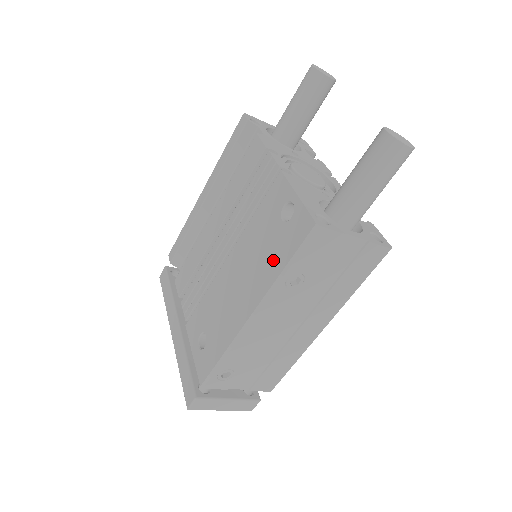
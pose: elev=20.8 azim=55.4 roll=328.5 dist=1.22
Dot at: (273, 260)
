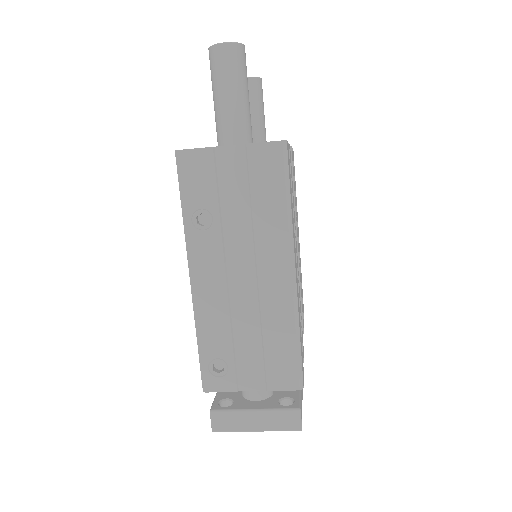
Dot at: occluded
